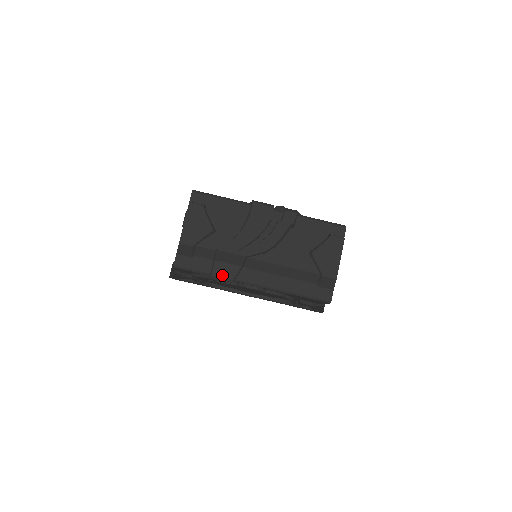
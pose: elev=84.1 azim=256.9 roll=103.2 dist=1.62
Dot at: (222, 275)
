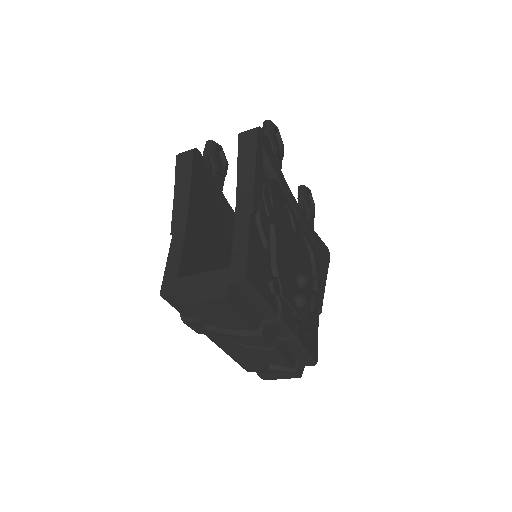
Dot at: (193, 328)
